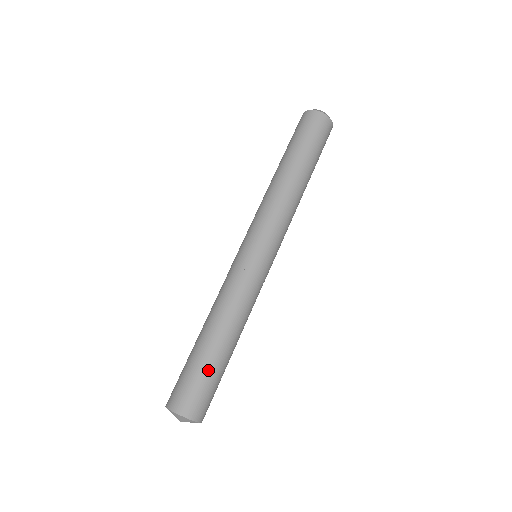
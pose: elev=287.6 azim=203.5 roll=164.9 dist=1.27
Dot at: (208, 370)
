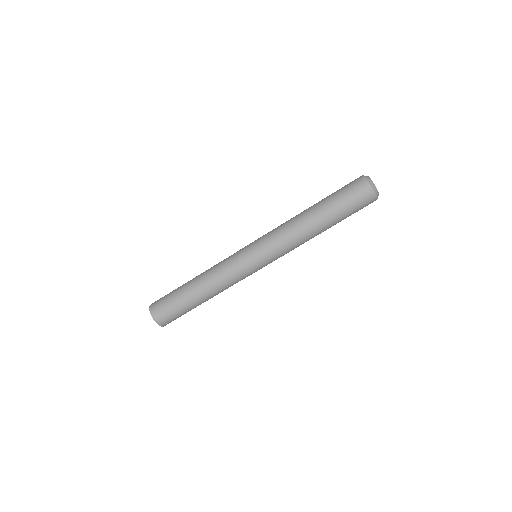
Dot at: (180, 304)
